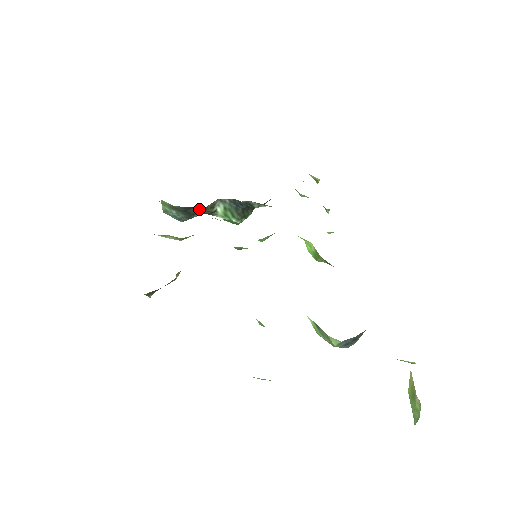
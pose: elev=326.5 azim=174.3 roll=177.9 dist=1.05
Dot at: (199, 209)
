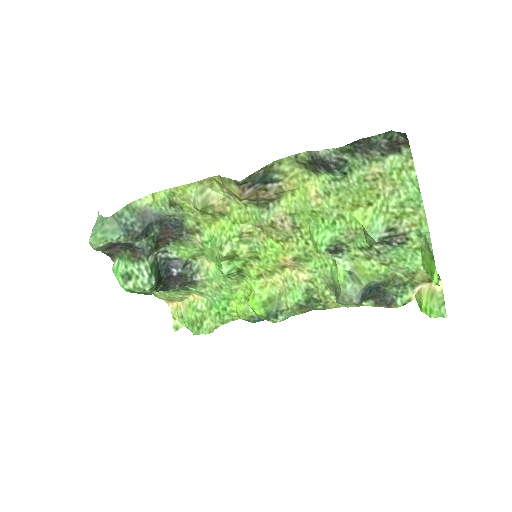
Dot at: (156, 235)
